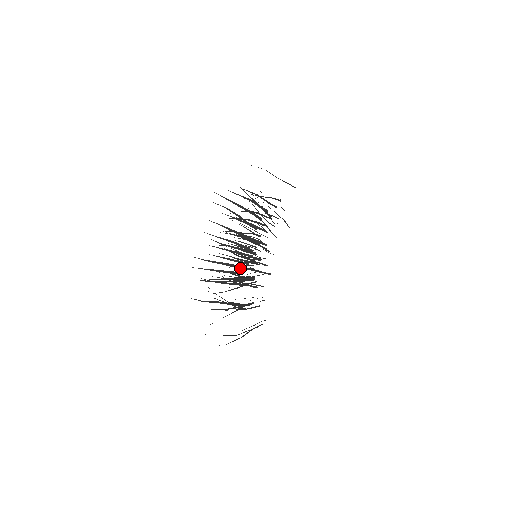
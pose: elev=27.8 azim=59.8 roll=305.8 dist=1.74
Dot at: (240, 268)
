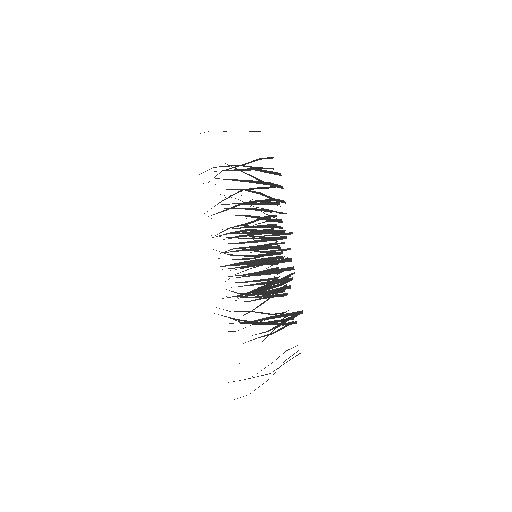
Dot at: occluded
